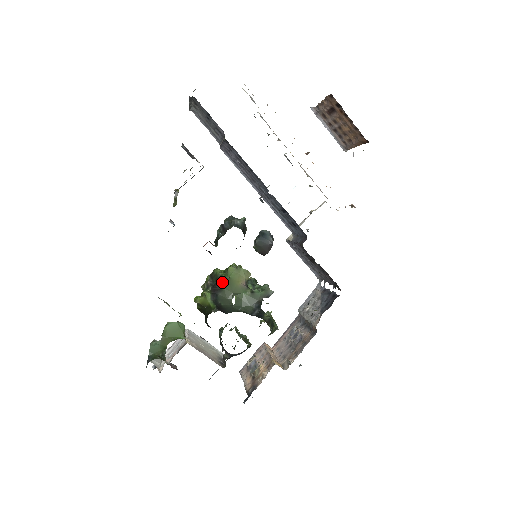
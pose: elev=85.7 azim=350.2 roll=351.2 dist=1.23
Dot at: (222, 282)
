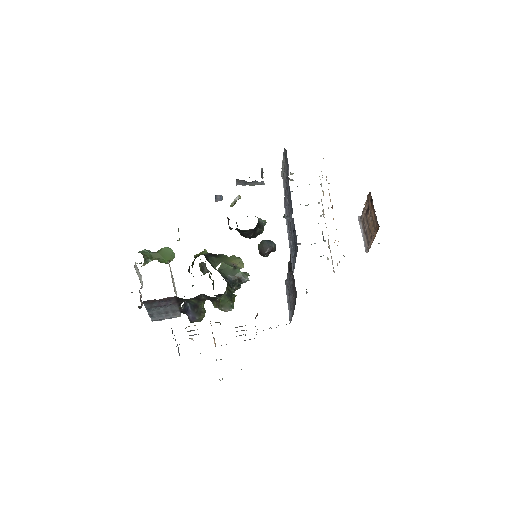
Dot at: (221, 255)
